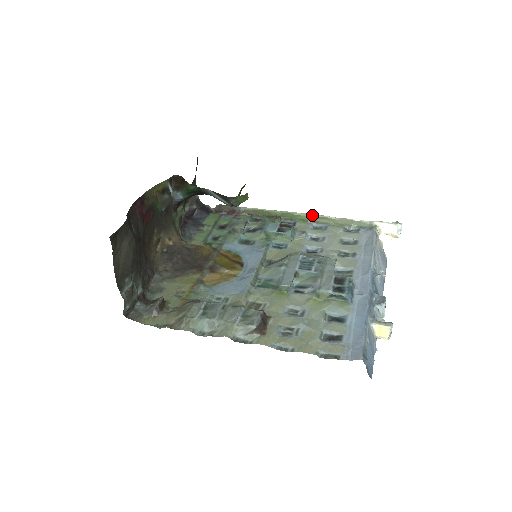
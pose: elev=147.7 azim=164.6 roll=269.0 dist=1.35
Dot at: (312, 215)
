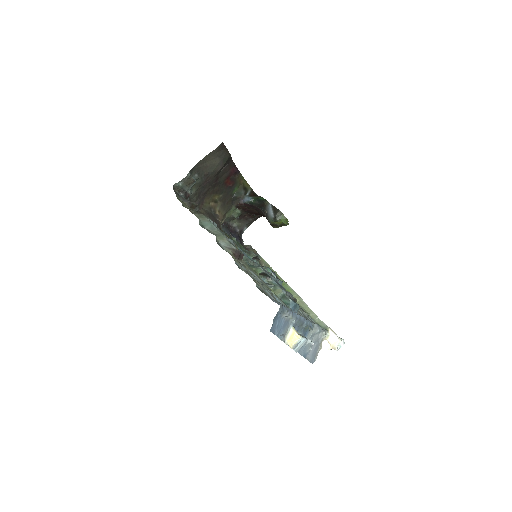
Dot at: (296, 294)
